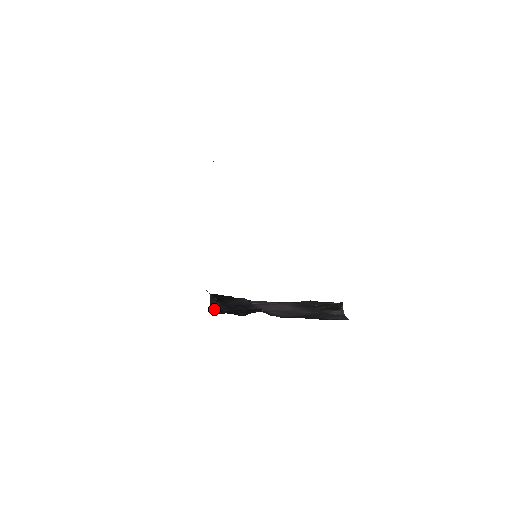
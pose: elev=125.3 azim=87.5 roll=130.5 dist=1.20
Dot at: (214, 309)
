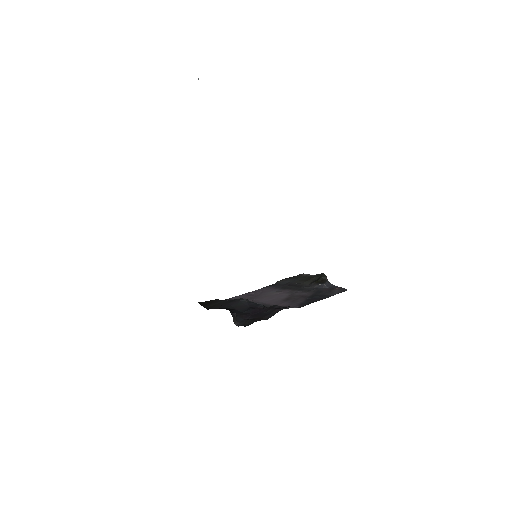
Dot at: (237, 322)
